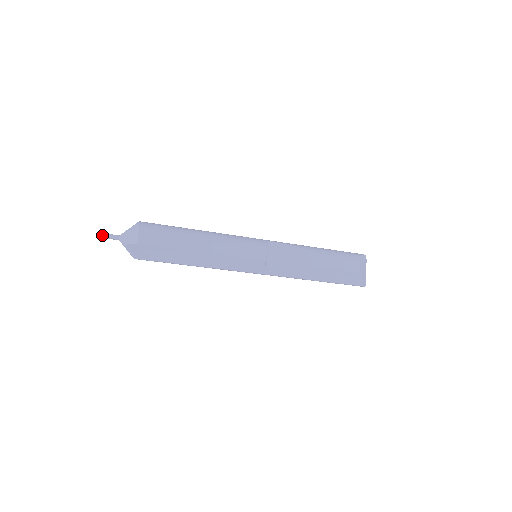
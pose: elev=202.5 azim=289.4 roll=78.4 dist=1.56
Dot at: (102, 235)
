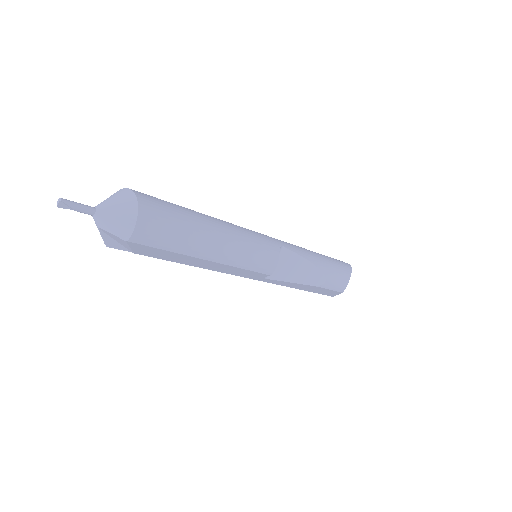
Dot at: (67, 204)
